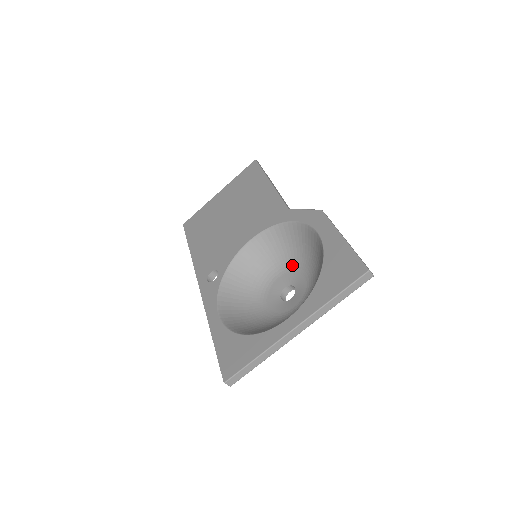
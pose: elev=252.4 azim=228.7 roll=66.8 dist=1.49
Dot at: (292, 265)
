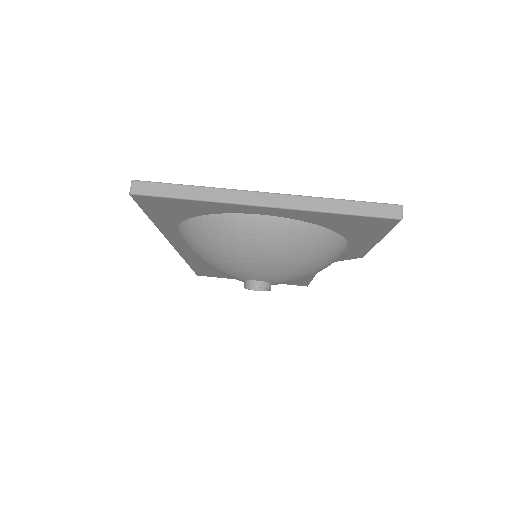
Dot at: occluded
